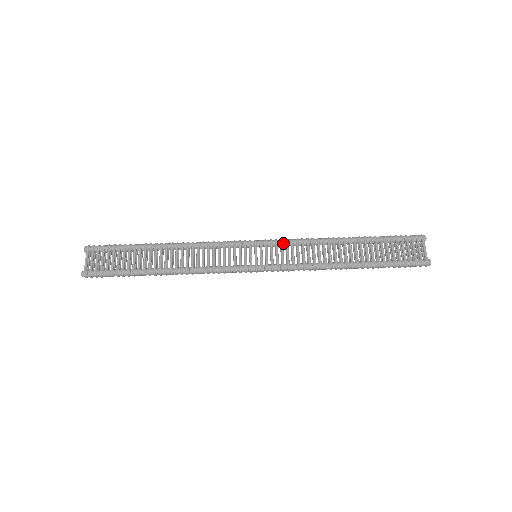
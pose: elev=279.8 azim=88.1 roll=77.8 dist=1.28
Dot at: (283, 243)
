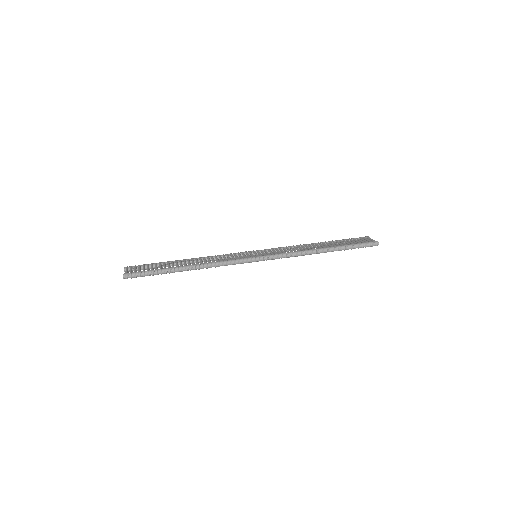
Dot at: (273, 249)
